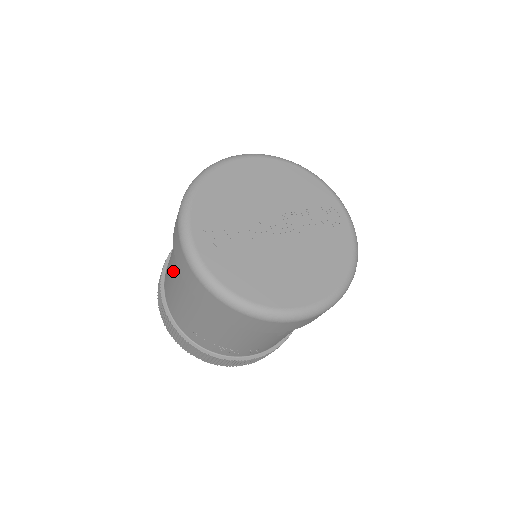
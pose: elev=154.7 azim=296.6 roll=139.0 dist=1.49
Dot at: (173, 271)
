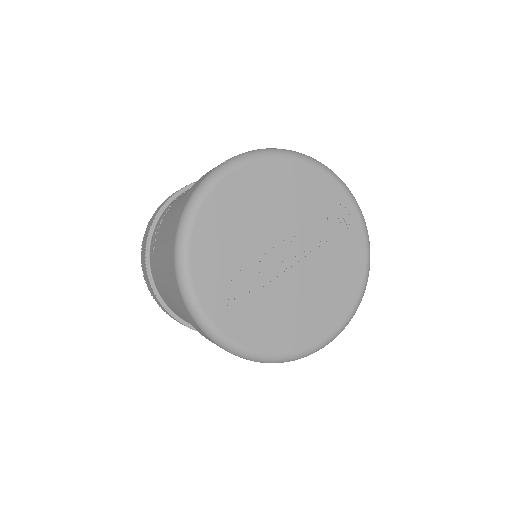
Dot at: (171, 295)
